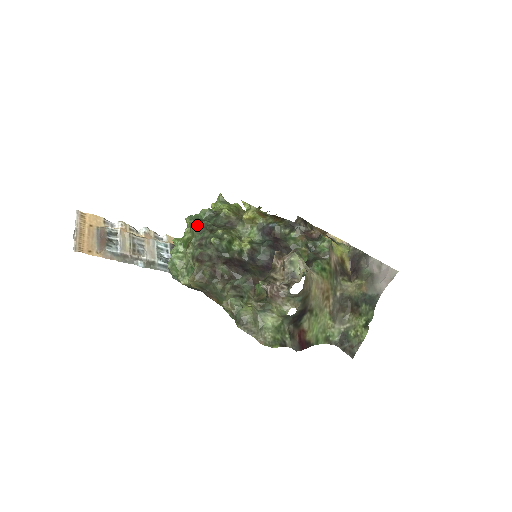
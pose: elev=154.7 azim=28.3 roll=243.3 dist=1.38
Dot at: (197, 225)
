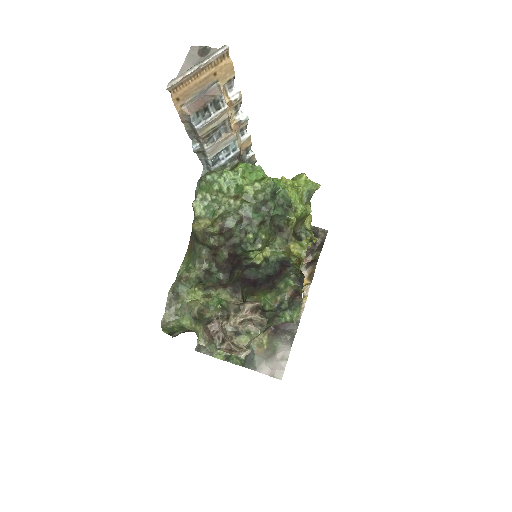
Dot at: (265, 200)
